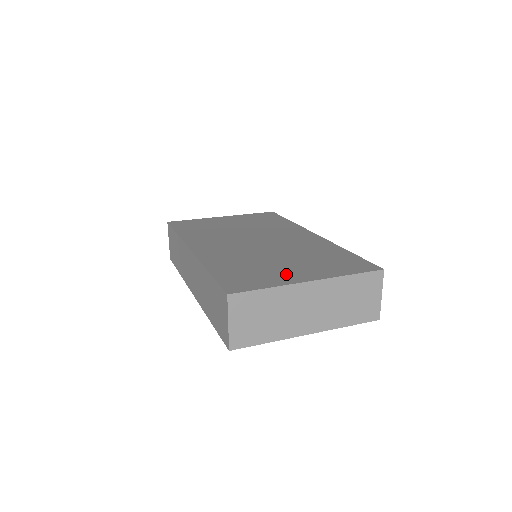
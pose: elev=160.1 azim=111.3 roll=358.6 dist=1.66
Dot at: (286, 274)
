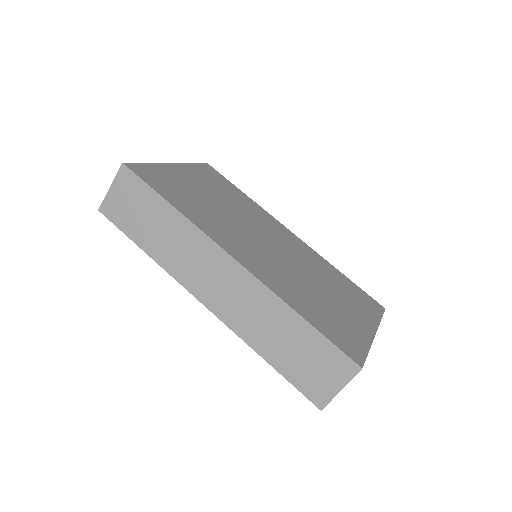
Dot at: (354, 321)
